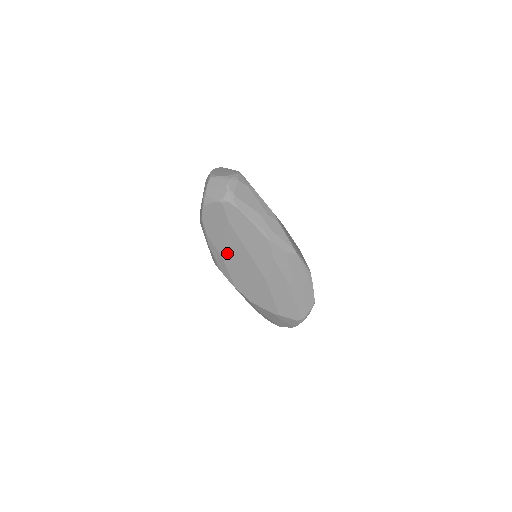
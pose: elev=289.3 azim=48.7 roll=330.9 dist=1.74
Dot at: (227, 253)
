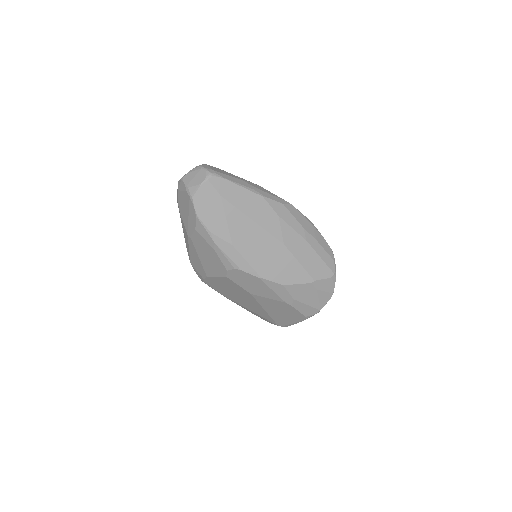
Dot at: (236, 238)
